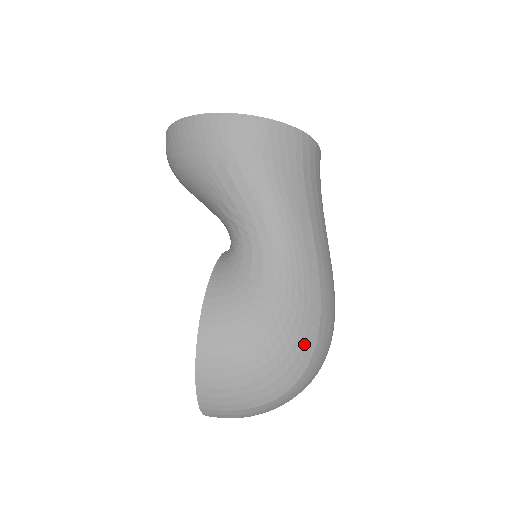
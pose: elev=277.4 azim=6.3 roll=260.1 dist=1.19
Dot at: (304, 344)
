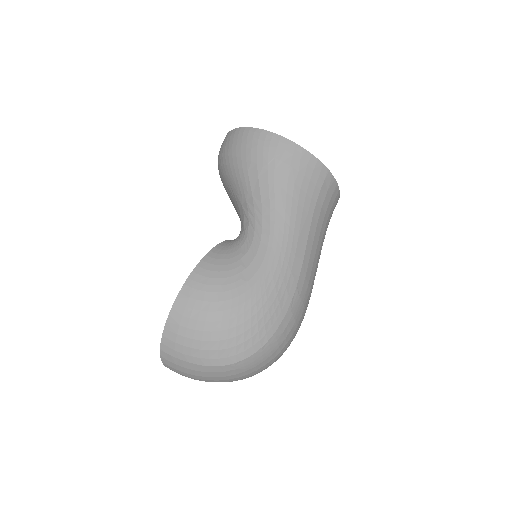
Dot at: (263, 329)
